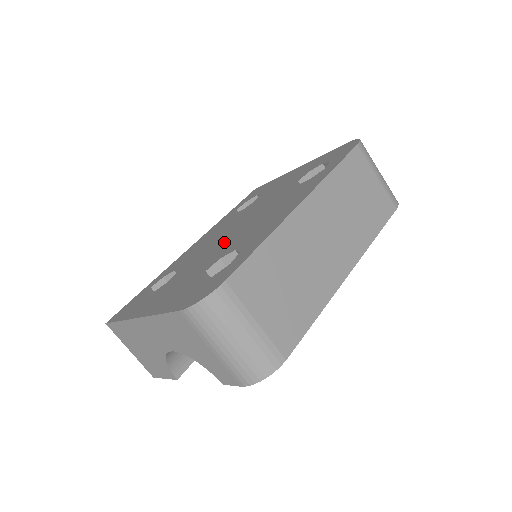
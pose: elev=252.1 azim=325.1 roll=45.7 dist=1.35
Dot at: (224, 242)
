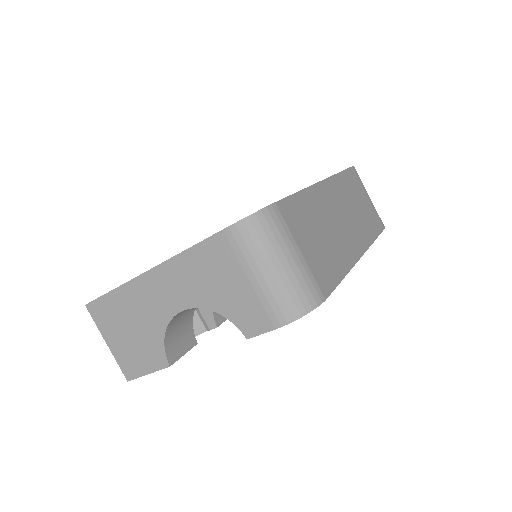
Dot at: occluded
